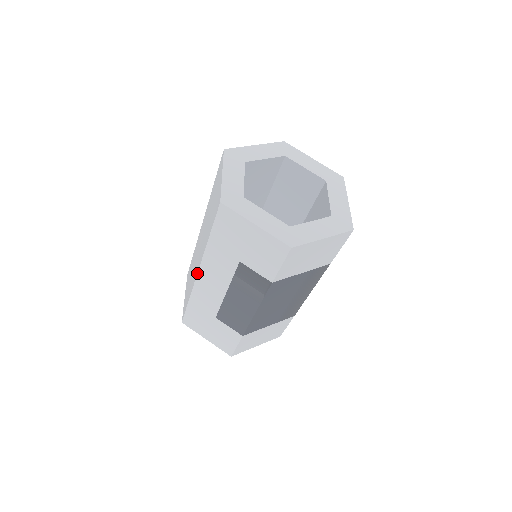
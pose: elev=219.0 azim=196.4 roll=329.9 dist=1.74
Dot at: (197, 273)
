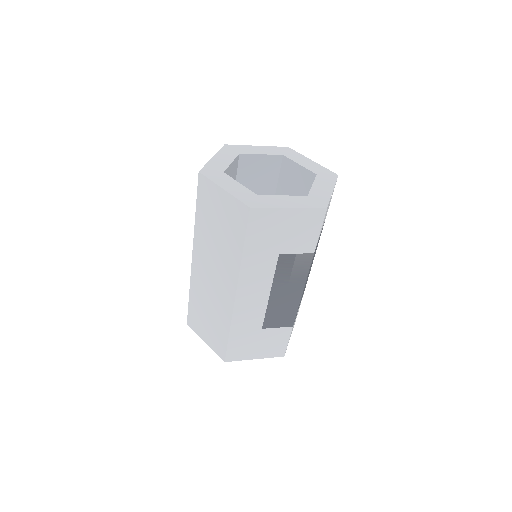
Dot at: (235, 297)
